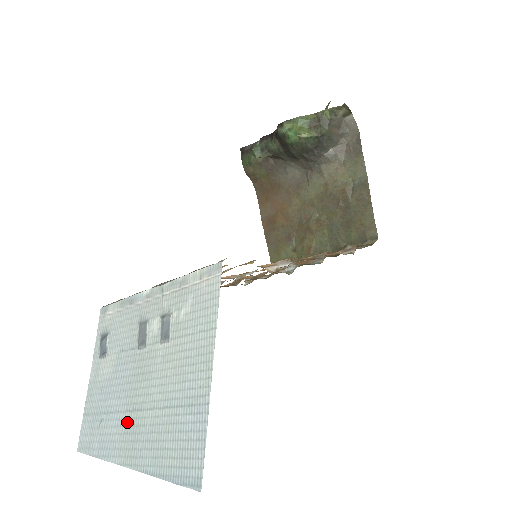
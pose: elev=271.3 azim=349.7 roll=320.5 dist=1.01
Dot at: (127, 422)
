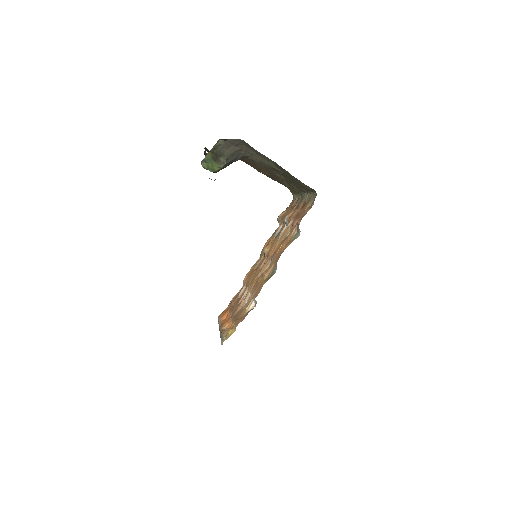
Dot at: occluded
